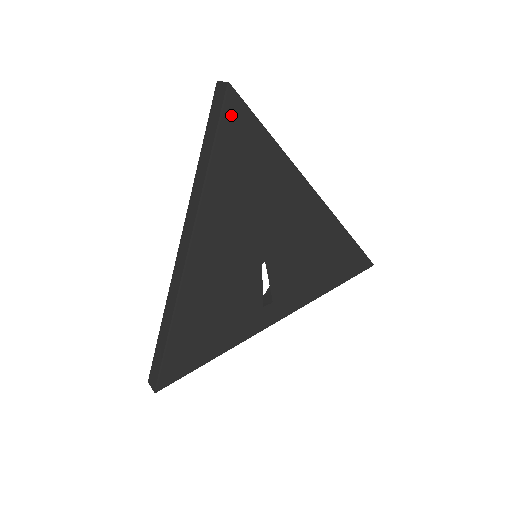
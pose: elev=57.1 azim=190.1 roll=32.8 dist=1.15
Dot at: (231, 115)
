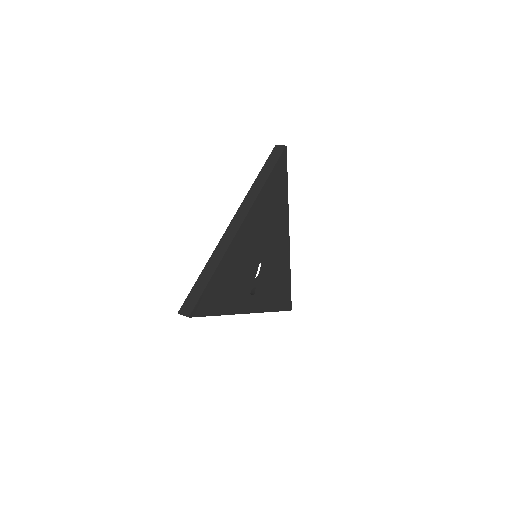
Dot at: (282, 162)
